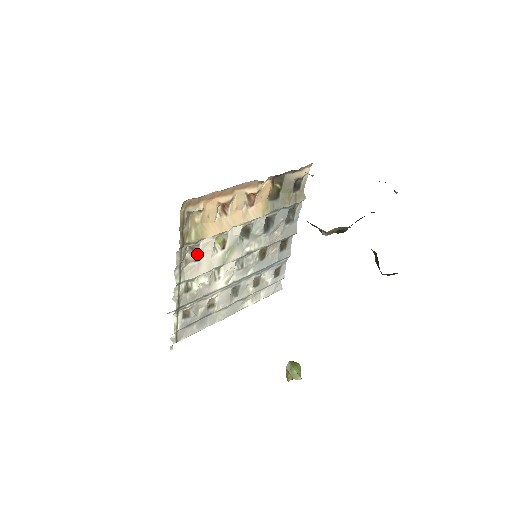
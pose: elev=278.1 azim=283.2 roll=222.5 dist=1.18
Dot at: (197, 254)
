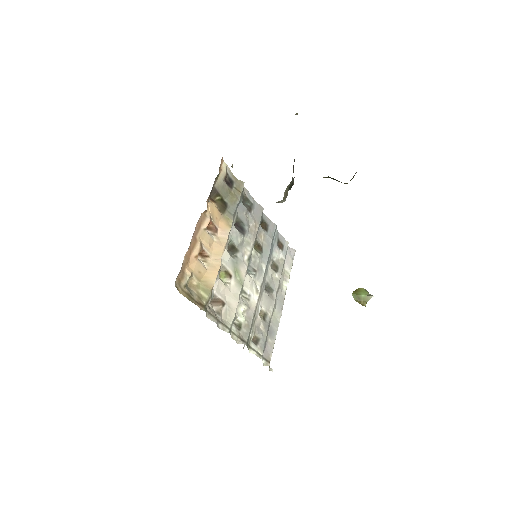
Dot at: (219, 301)
